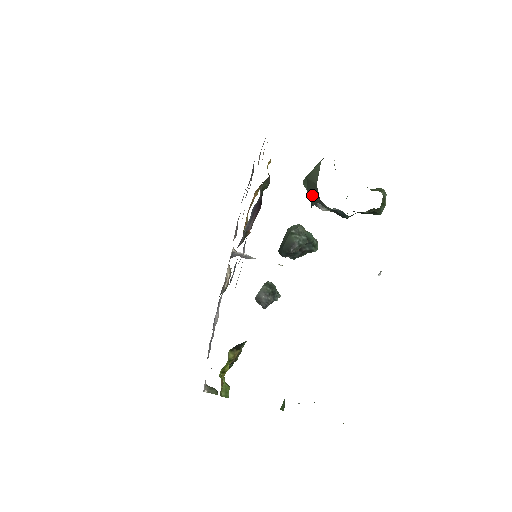
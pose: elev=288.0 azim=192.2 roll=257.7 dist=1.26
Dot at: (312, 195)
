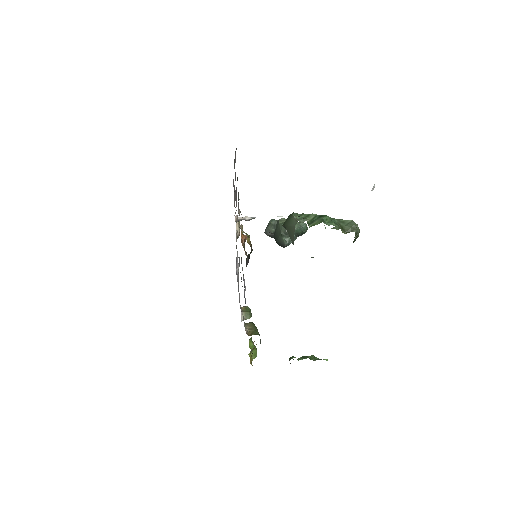
Dot at: occluded
